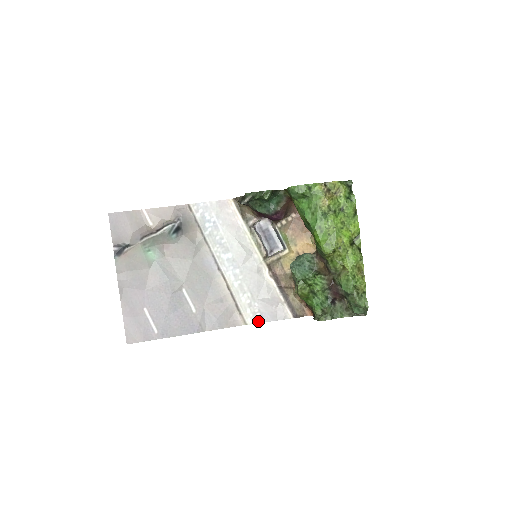
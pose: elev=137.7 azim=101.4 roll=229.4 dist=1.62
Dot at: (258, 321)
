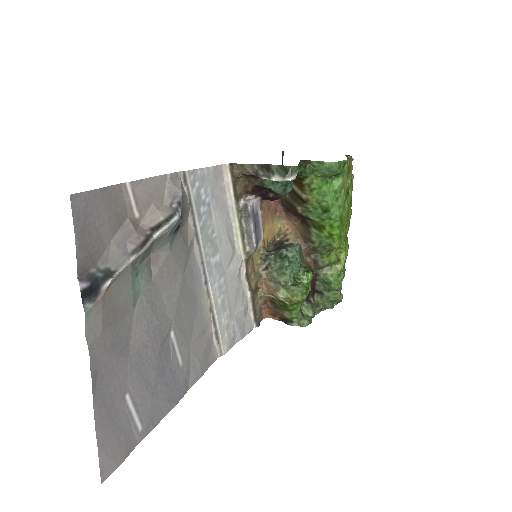
Dot at: (231, 345)
